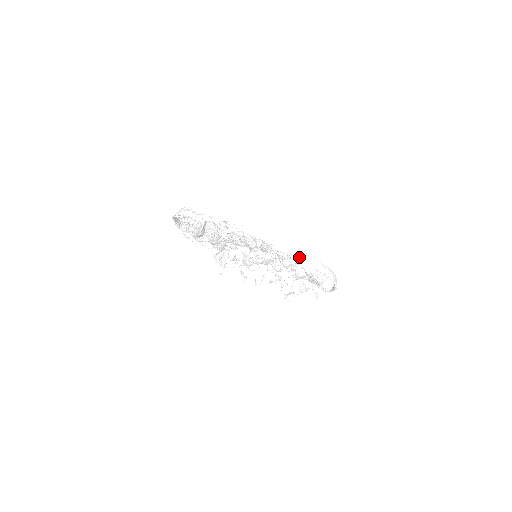
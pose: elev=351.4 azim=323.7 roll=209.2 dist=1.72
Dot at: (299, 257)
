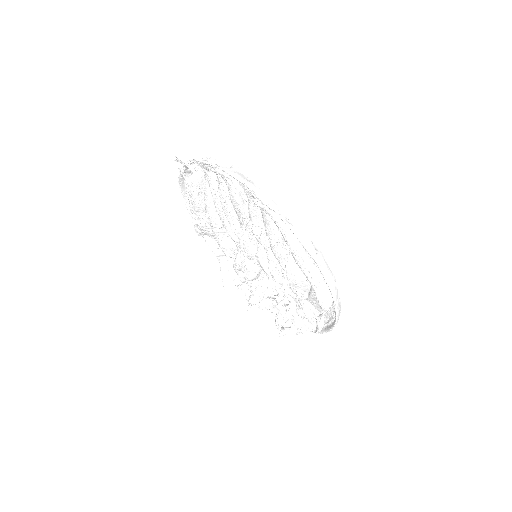
Dot at: (281, 216)
